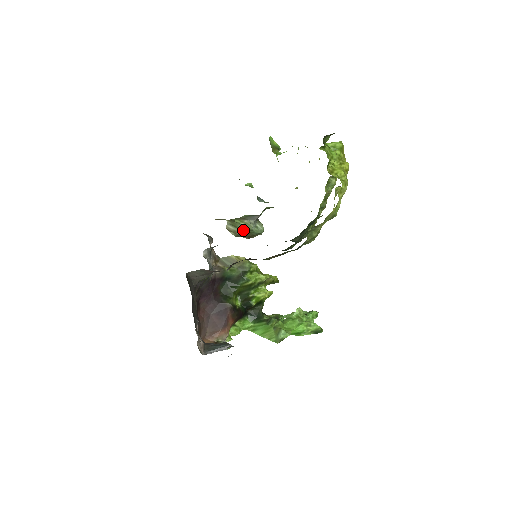
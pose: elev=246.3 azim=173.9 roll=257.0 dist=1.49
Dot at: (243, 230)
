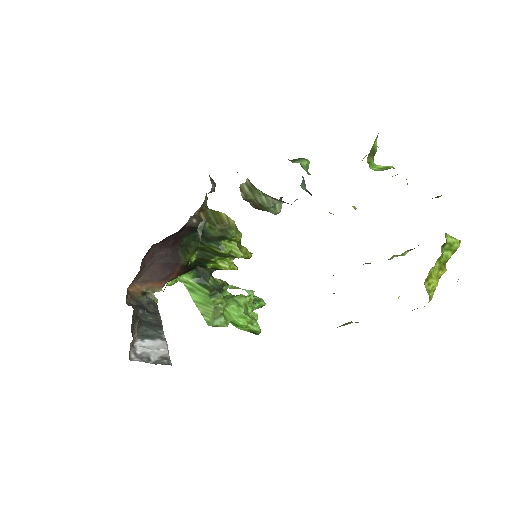
Dot at: (257, 200)
